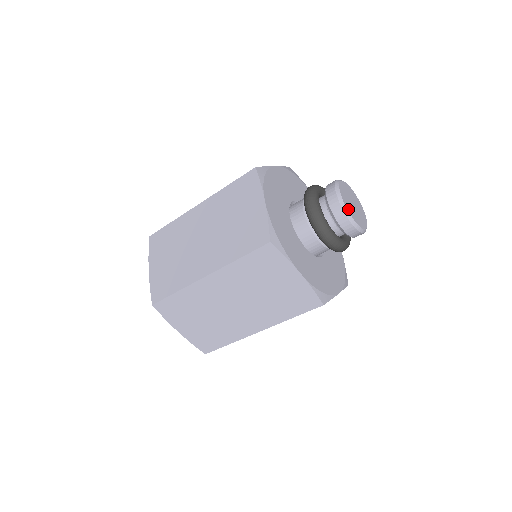
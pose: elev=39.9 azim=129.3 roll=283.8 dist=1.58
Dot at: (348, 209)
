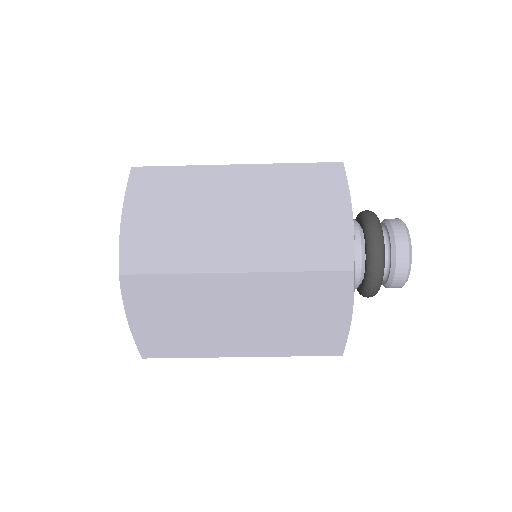
Dot at: (410, 260)
